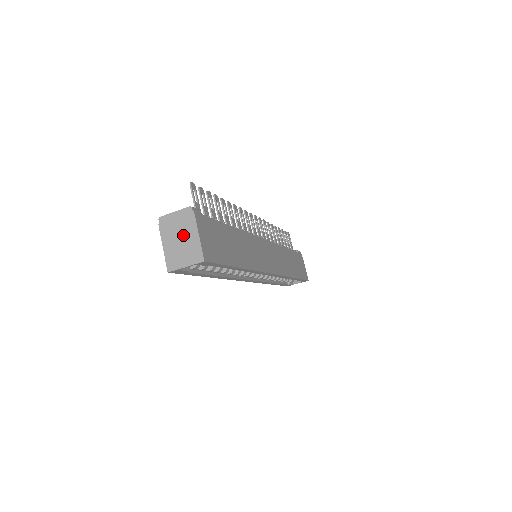
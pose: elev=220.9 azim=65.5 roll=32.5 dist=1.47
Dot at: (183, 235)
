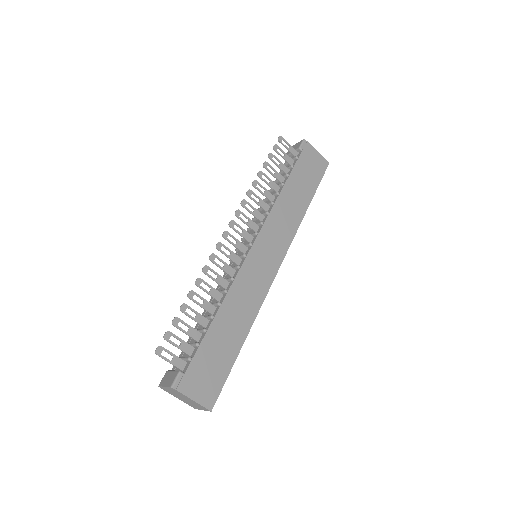
Dot at: (183, 398)
